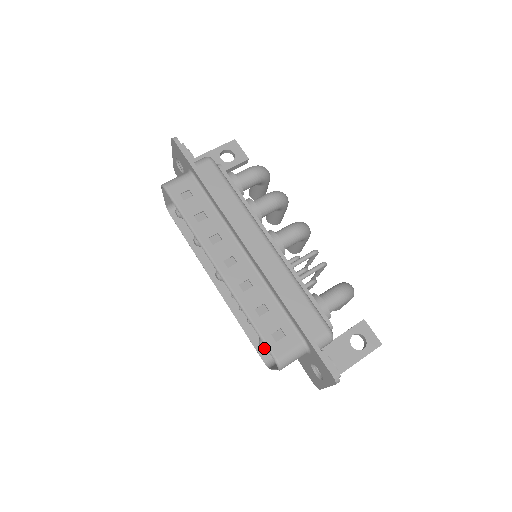
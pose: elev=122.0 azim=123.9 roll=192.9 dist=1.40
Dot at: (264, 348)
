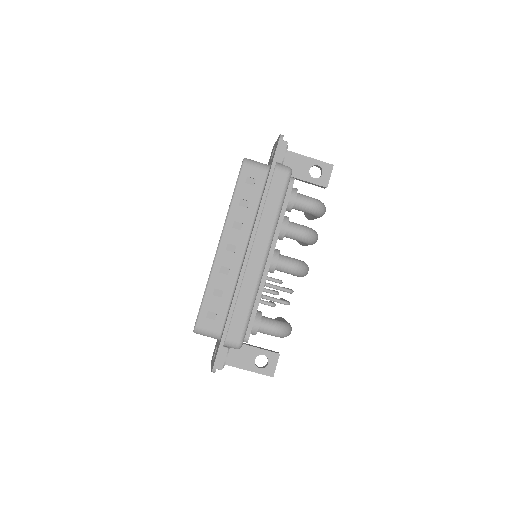
Dot at: occluded
